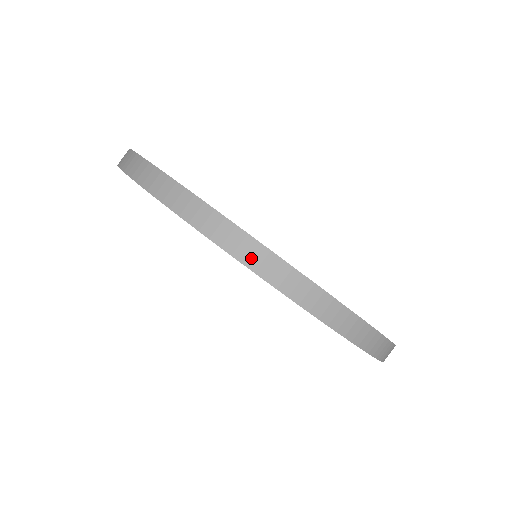
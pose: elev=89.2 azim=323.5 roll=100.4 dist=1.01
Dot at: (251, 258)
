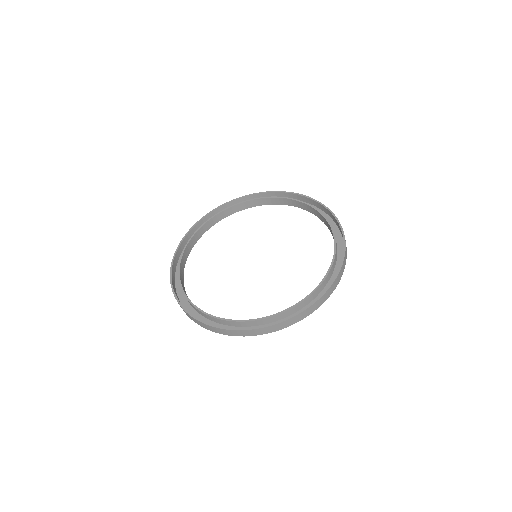
Dot at: (183, 310)
